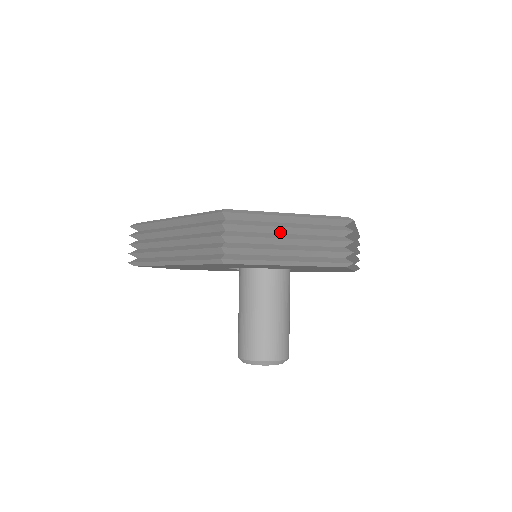
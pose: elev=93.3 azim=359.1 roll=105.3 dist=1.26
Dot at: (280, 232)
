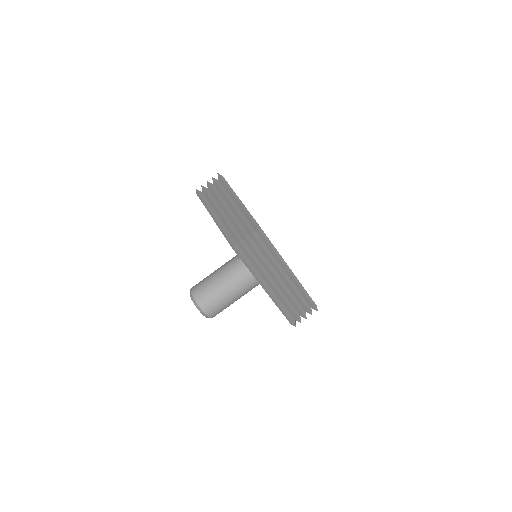
Dot at: (228, 204)
